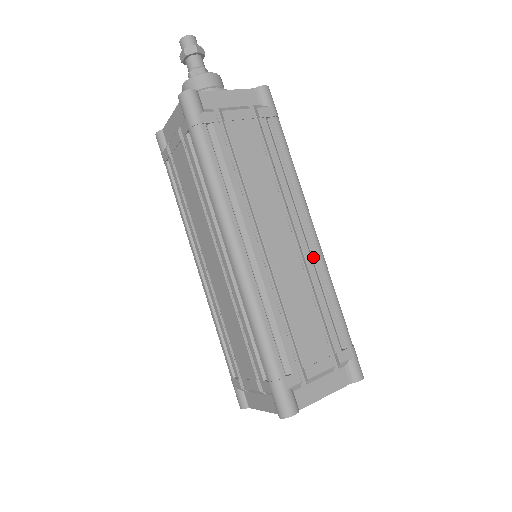
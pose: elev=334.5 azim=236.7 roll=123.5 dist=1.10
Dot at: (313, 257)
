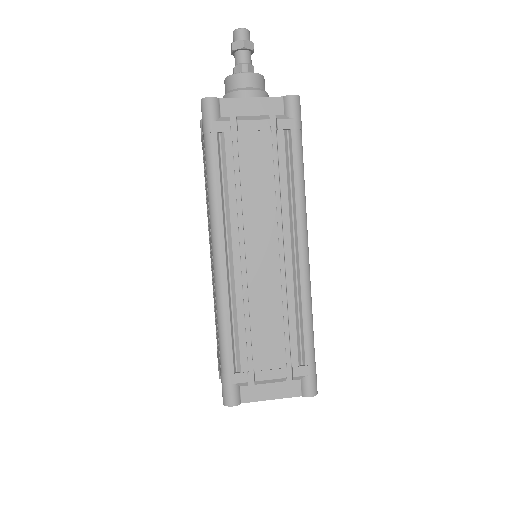
Dot at: (297, 275)
